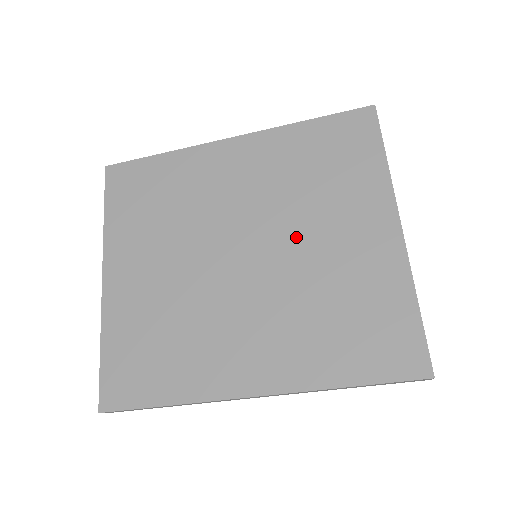
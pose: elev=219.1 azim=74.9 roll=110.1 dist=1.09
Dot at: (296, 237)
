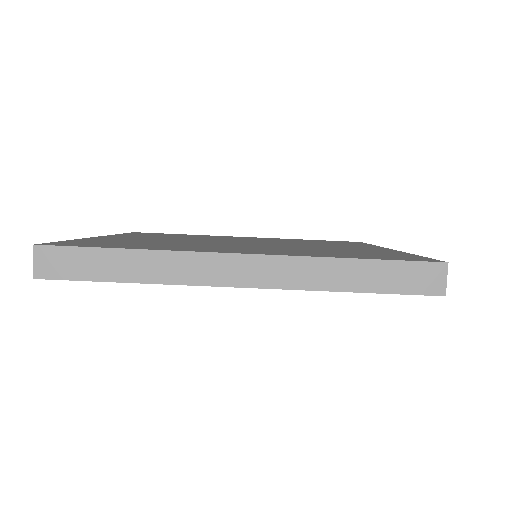
Dot at: occluded
